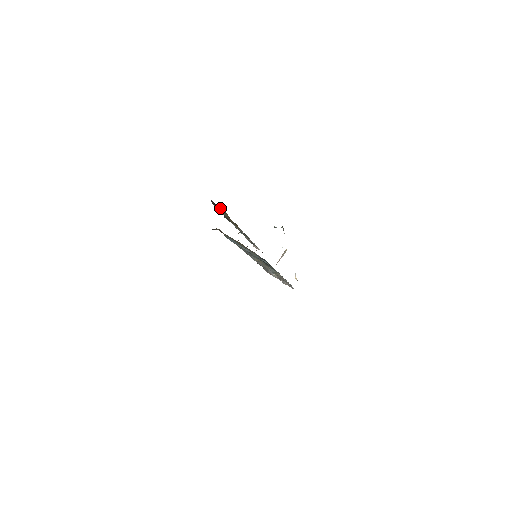
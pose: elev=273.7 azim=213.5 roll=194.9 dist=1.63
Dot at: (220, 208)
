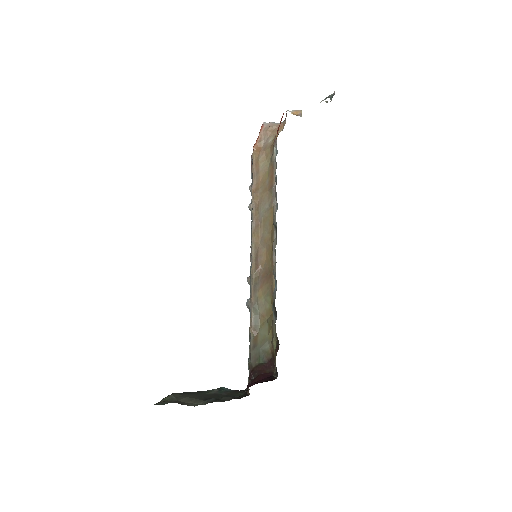
Dot at: occluded
